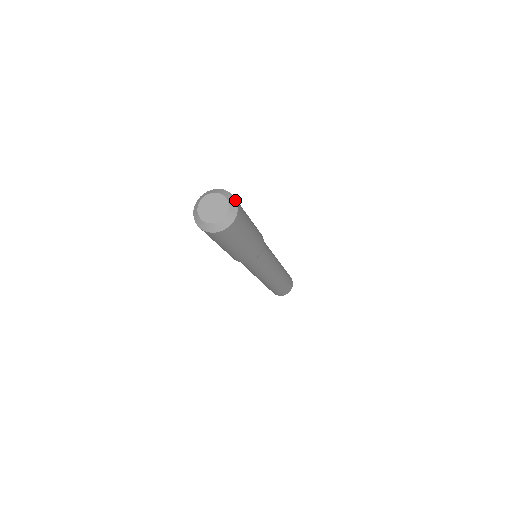
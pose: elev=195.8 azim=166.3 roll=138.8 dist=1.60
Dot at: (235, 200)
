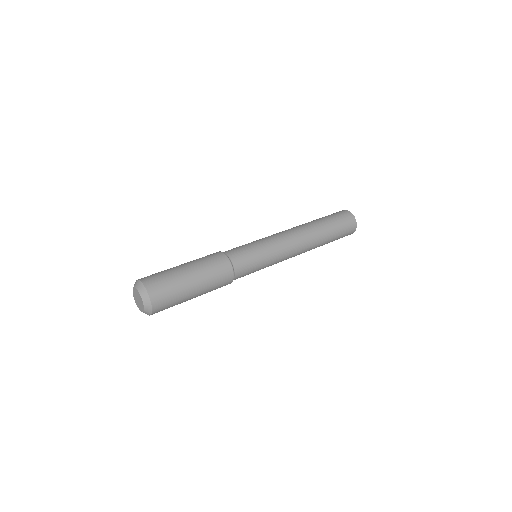
Dot at: (151, 309)
